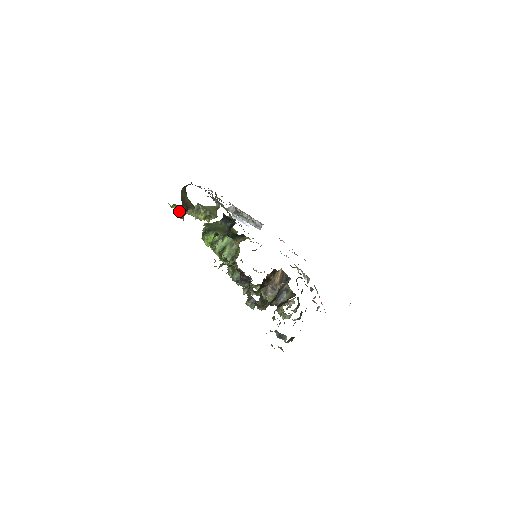
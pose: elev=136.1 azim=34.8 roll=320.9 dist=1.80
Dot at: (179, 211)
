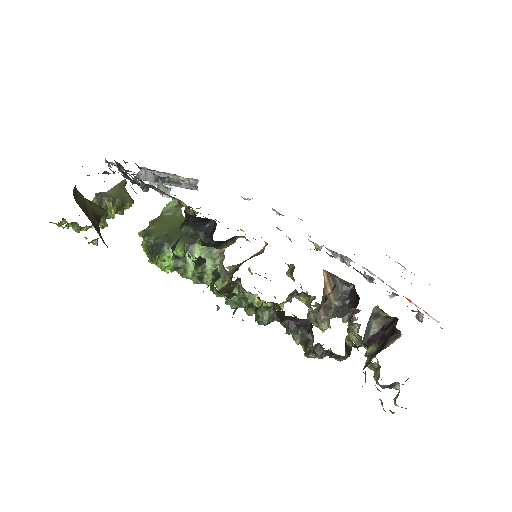
Dot at: (81, 229)
